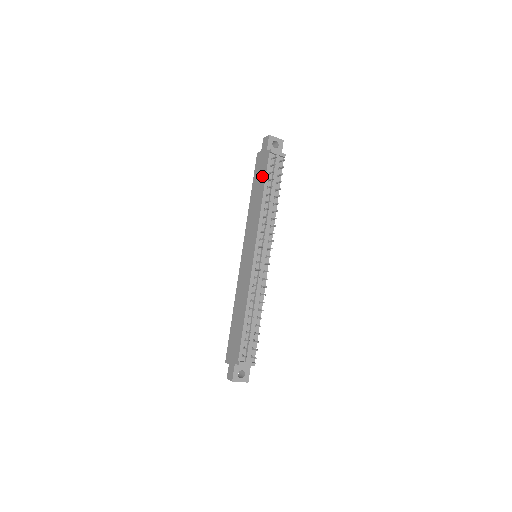
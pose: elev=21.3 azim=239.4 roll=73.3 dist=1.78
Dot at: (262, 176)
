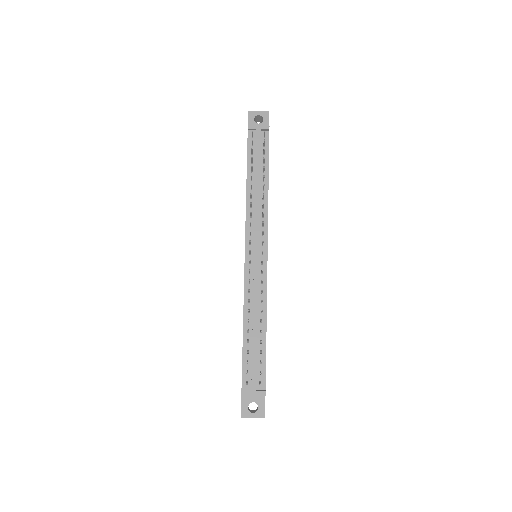
Dot at: occluded
